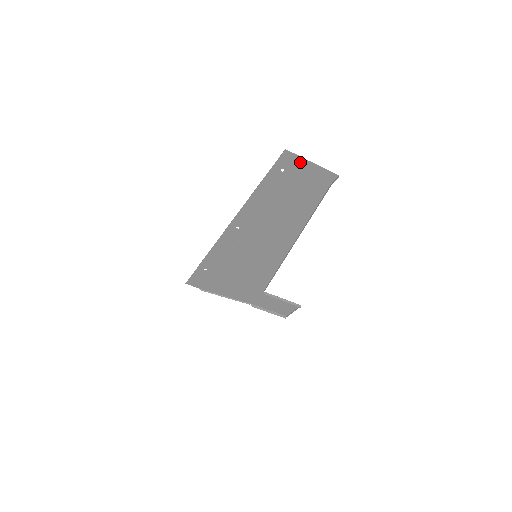
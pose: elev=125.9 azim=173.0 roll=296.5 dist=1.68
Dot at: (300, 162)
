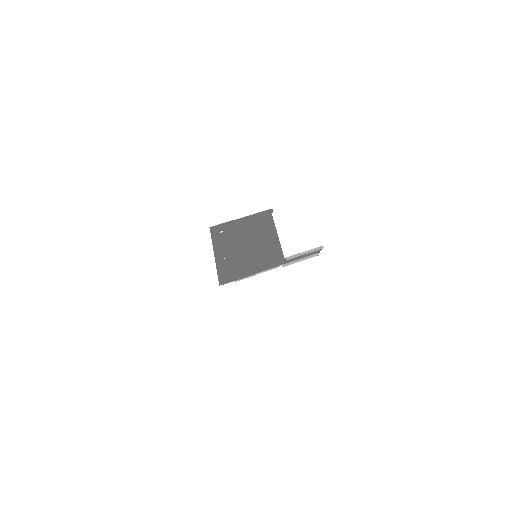
Dot at: (230, 223)
